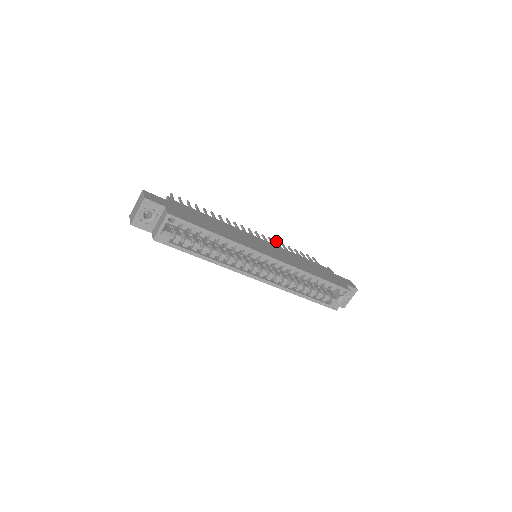
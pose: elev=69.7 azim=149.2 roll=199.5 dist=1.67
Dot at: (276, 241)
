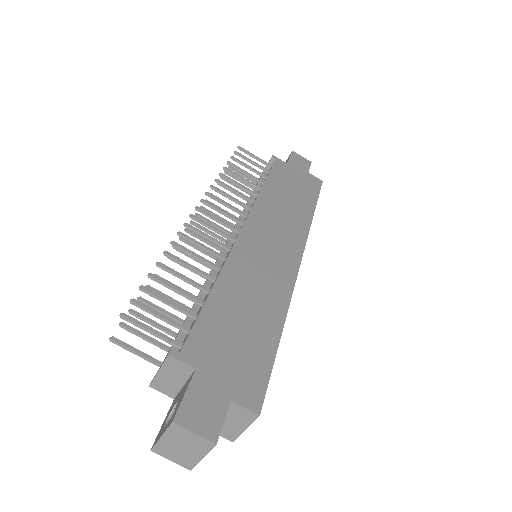
Dot at: (221, 183)
